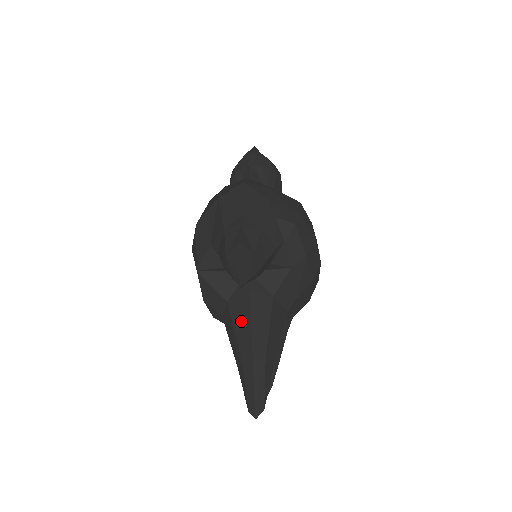
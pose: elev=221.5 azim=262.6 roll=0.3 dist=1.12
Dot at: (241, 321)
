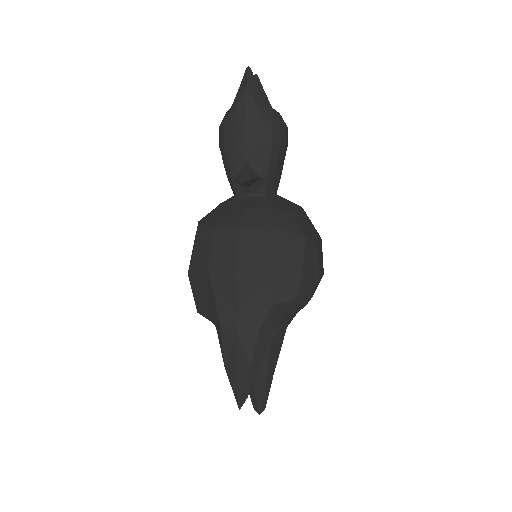
Dot at: occluded
